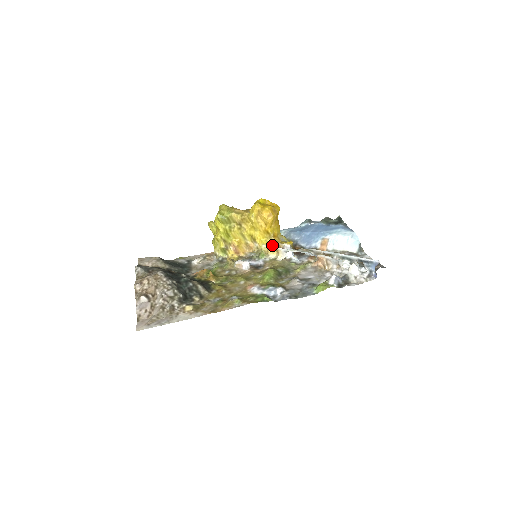
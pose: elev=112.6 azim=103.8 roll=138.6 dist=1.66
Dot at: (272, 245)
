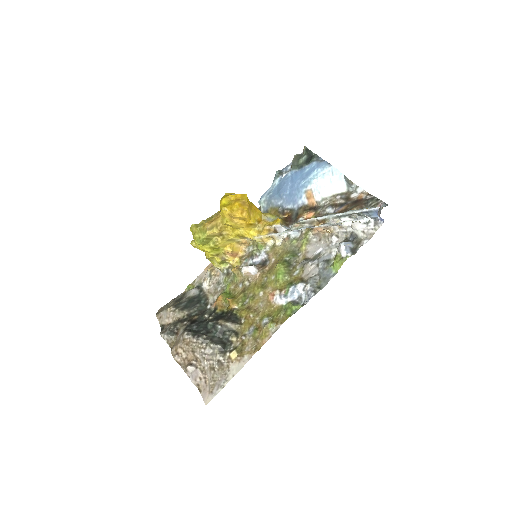
Dot at: (263, 234)
